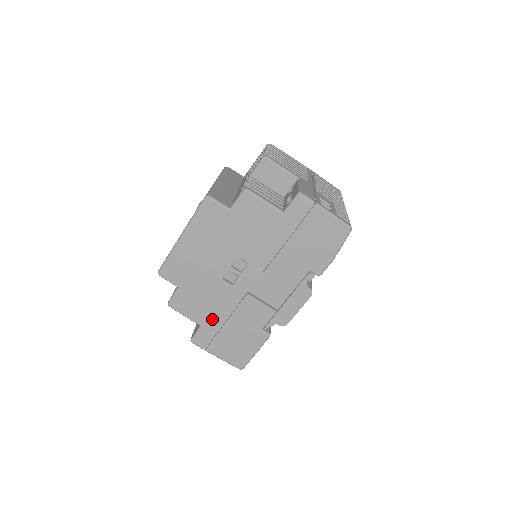
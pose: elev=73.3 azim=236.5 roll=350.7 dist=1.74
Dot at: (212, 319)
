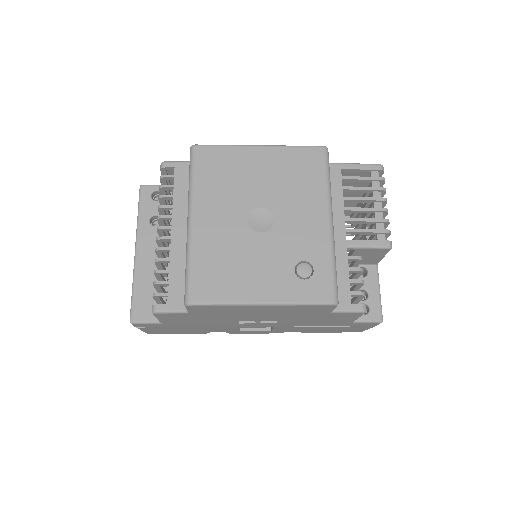
Dot at: (181, 324)
